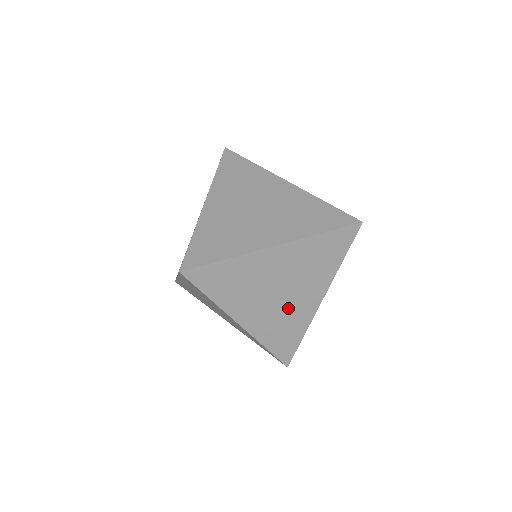
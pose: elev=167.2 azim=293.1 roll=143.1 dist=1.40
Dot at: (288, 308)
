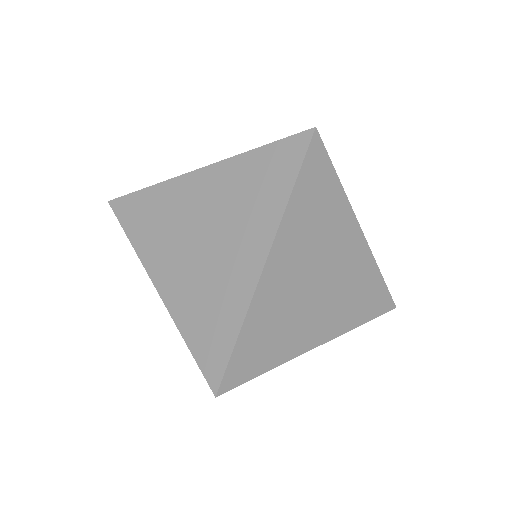
Dot at: (215, 270)
